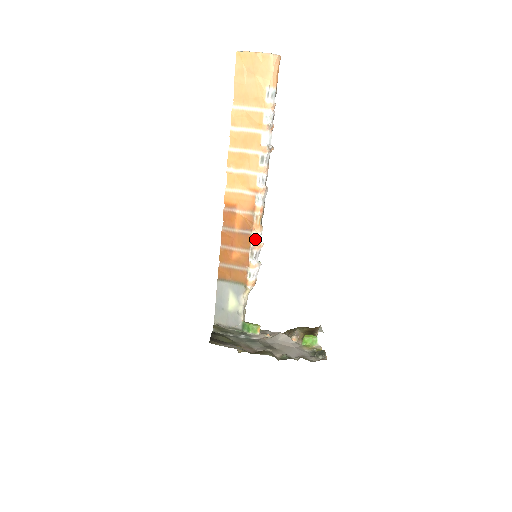
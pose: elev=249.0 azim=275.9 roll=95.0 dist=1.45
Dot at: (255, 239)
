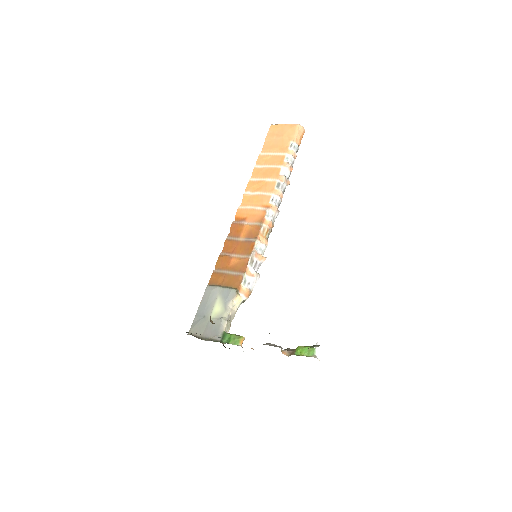
Dot at: (258, 248)
